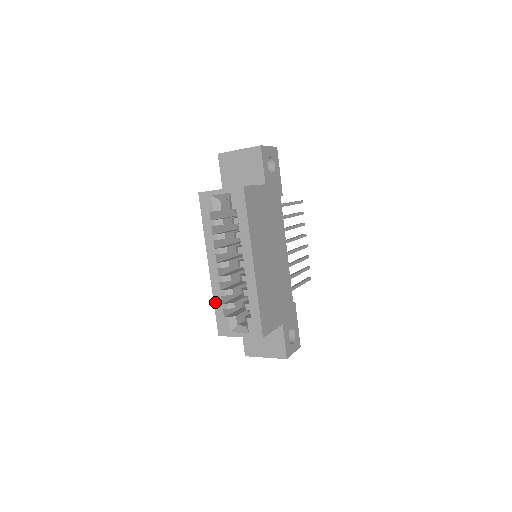
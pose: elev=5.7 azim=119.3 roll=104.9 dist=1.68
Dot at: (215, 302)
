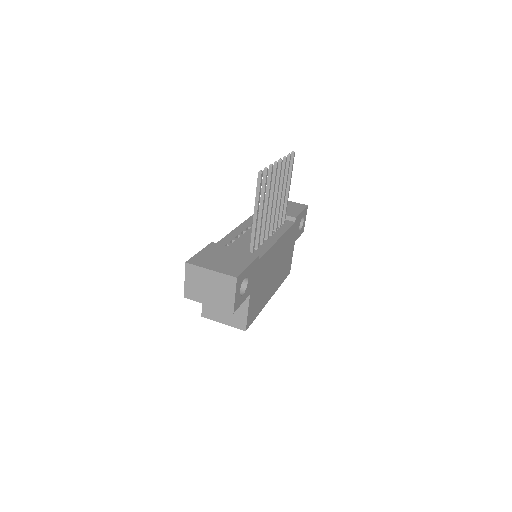
Dot at: occluded
